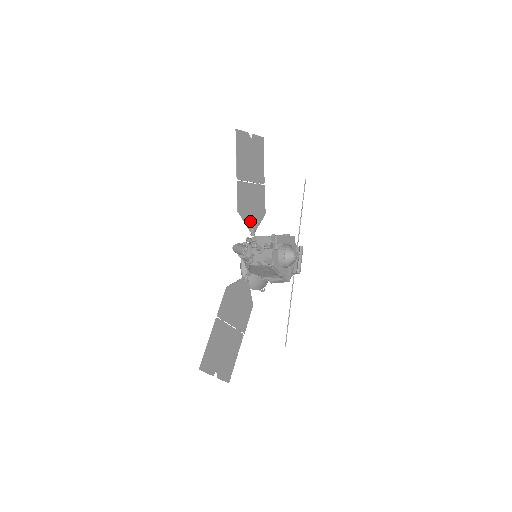
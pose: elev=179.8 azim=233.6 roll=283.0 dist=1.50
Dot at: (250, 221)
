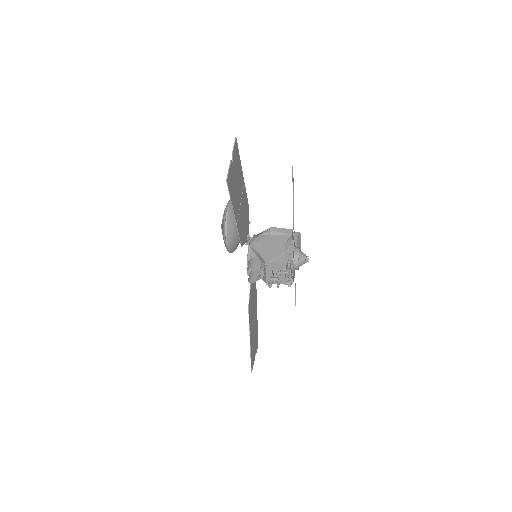
Dot at: (246, 234)
